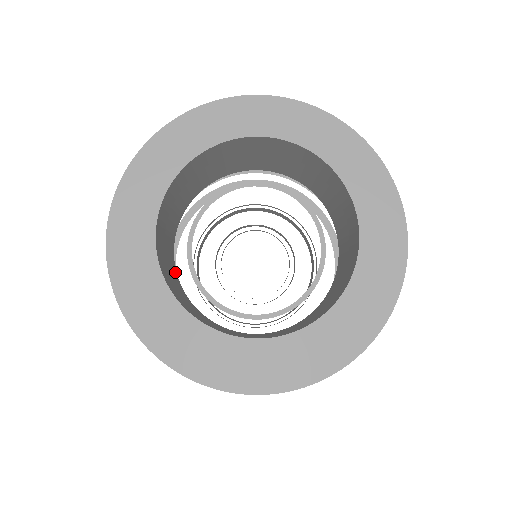
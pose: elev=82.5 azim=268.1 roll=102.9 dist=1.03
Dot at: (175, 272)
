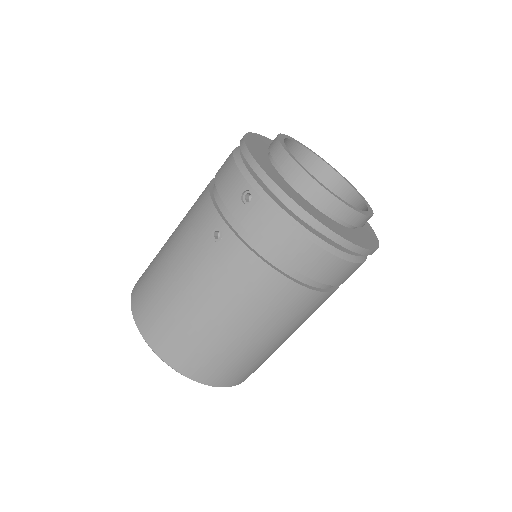
Dot at: occluded
